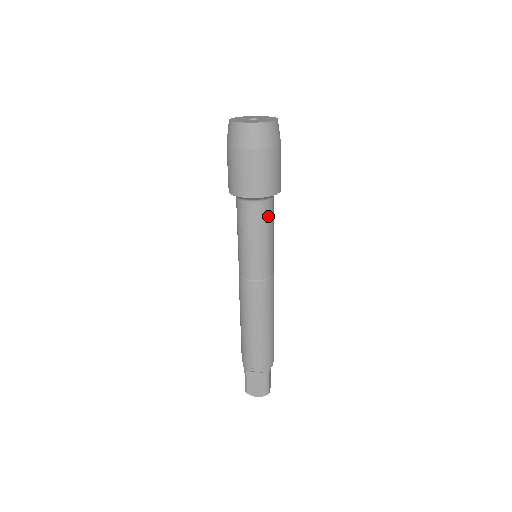
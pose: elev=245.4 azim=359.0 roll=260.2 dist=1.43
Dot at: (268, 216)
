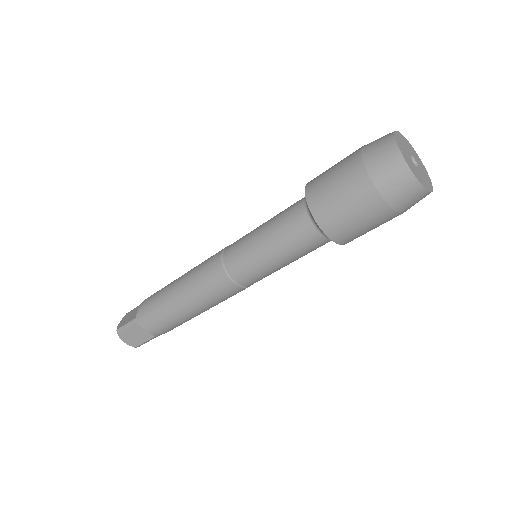
Dot at: (314, 249)
